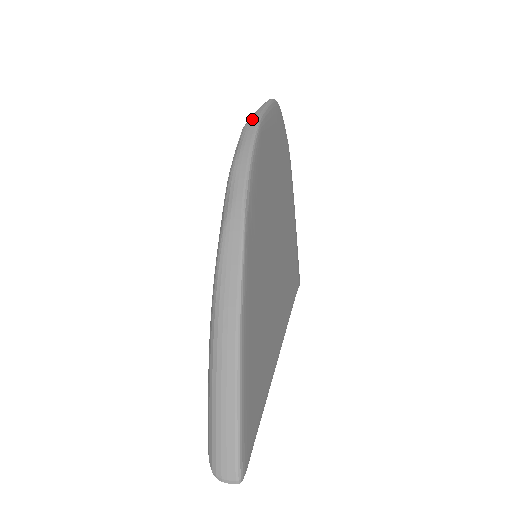
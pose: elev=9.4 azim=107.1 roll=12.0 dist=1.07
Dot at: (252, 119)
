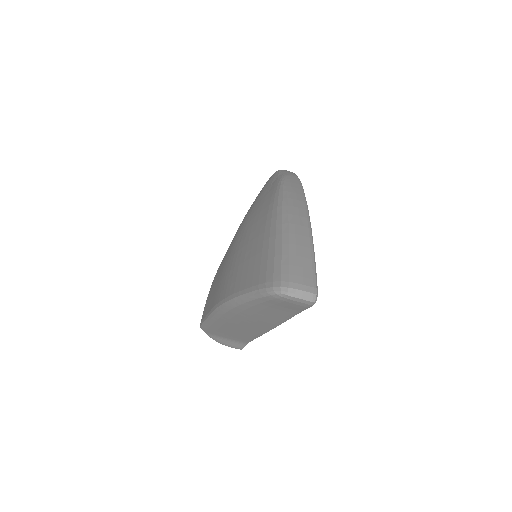
Dot at: occluded
